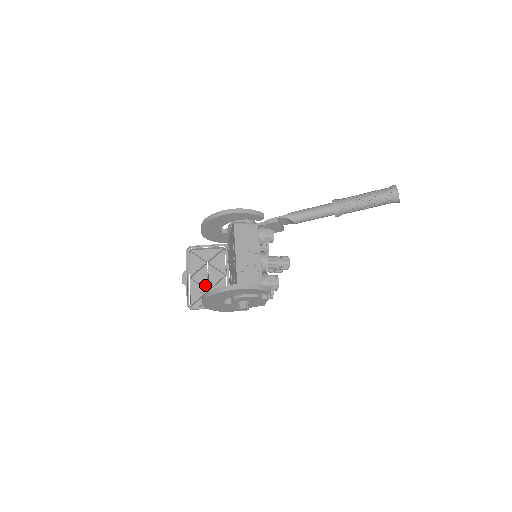
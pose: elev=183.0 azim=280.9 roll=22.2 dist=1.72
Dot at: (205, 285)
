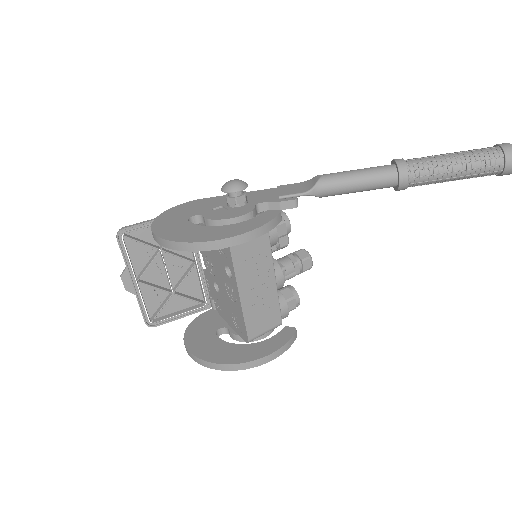
Dot at: (164, 284)
